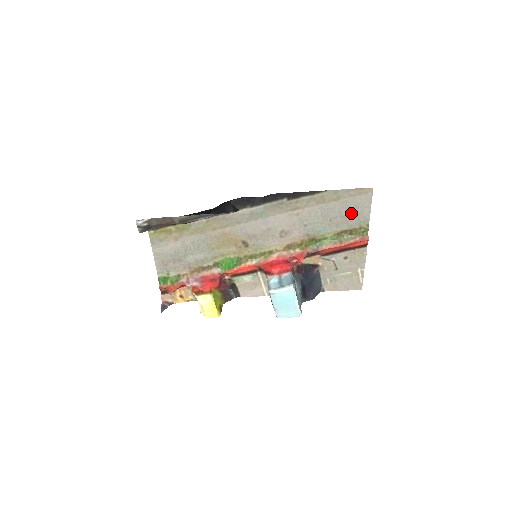
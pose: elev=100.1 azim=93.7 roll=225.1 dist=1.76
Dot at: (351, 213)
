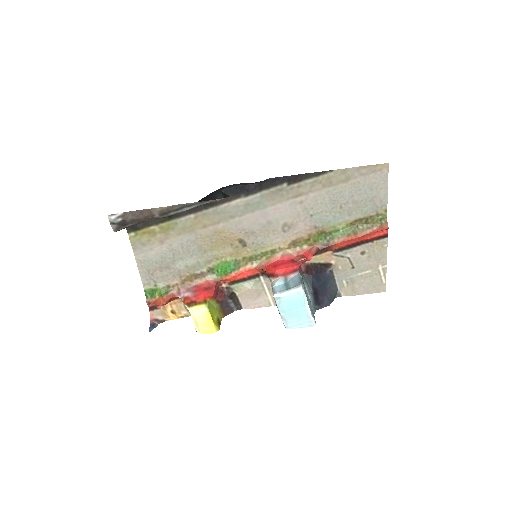
Dot at: (365, 197)
